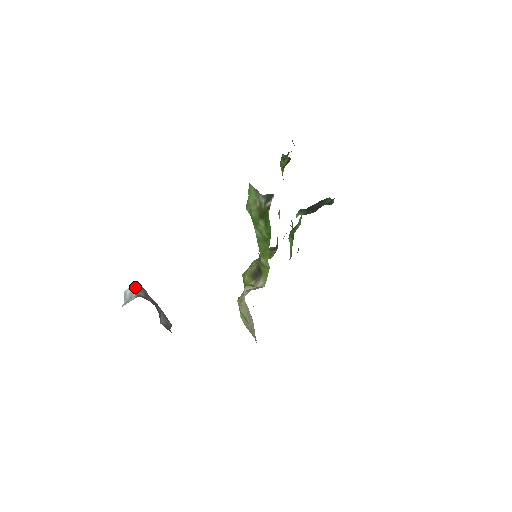
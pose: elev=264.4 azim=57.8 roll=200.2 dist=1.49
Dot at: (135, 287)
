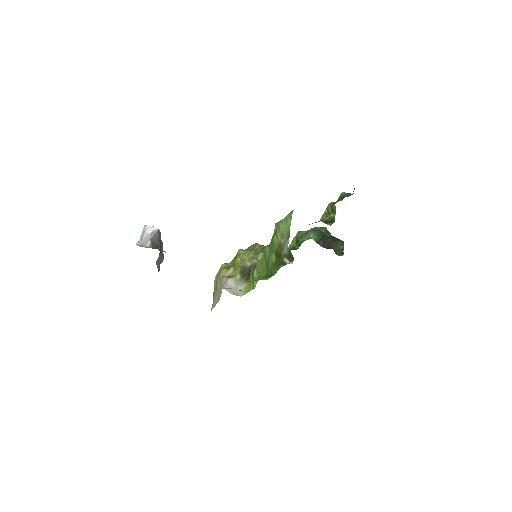
Dot at: (155, 232)
